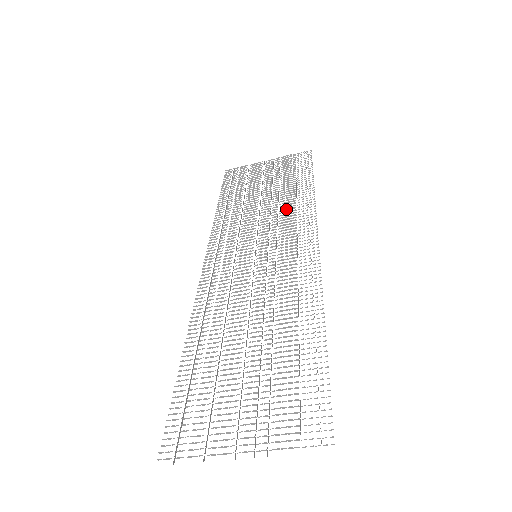
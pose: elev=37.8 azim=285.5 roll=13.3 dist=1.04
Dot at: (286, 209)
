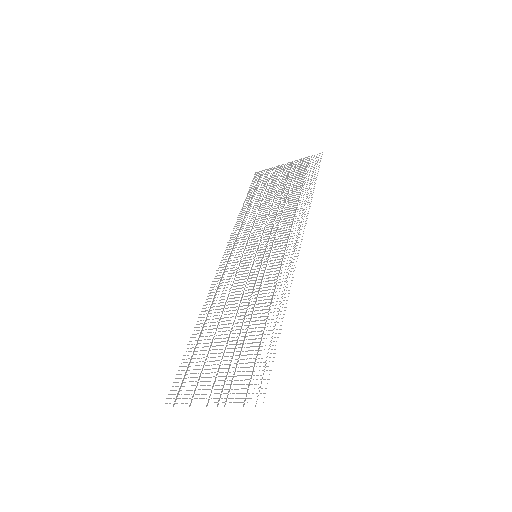
Dot at: (287, 213)
